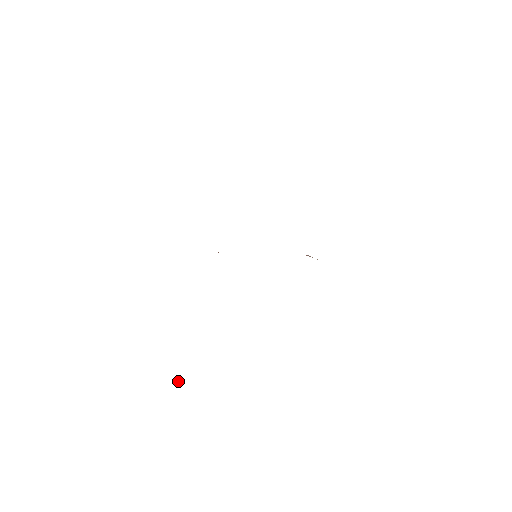
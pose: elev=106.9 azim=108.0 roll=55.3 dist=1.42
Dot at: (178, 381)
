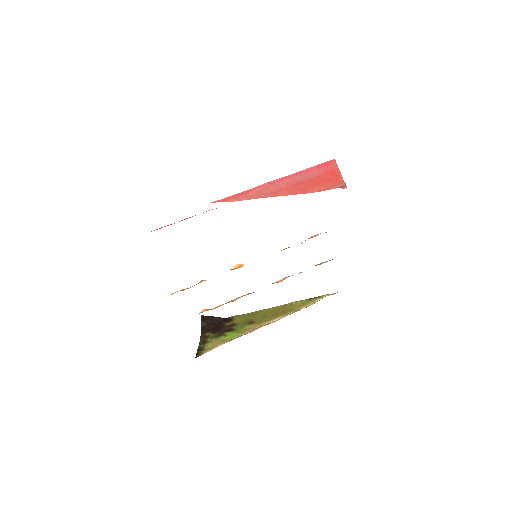
Dot at: (202, 325)
